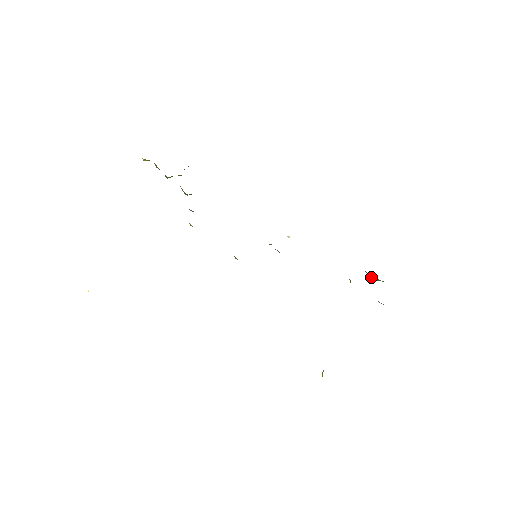
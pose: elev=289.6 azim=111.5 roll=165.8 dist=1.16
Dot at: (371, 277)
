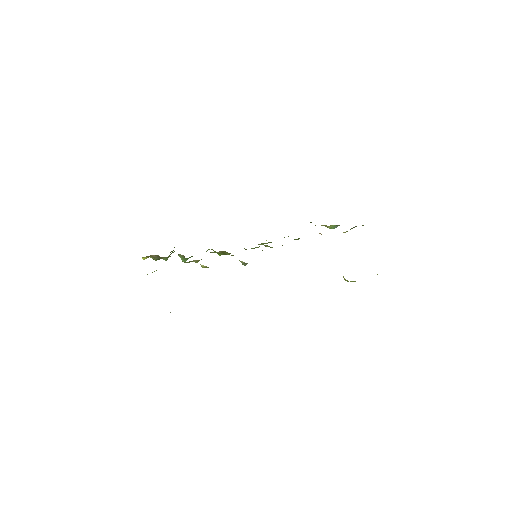
Dot at: (330, 228)
